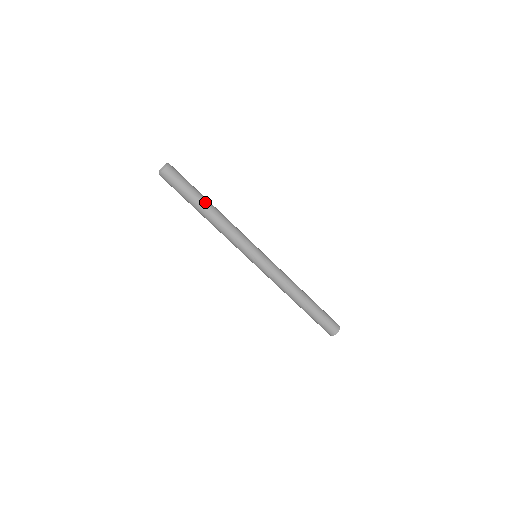
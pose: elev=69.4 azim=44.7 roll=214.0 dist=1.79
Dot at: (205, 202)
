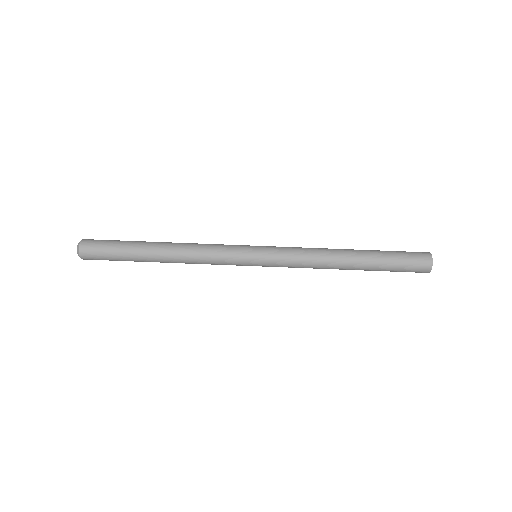
Dot at: occluded
